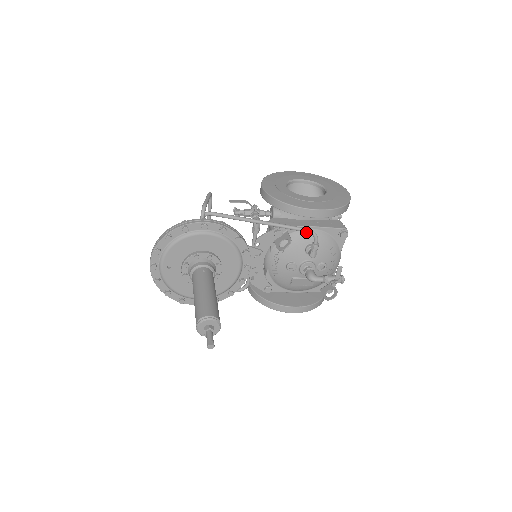
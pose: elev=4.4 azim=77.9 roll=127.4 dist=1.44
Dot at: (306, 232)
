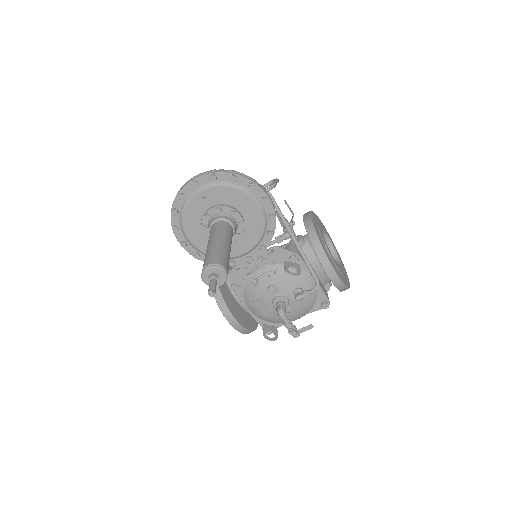
Dot at: (308, 278)
